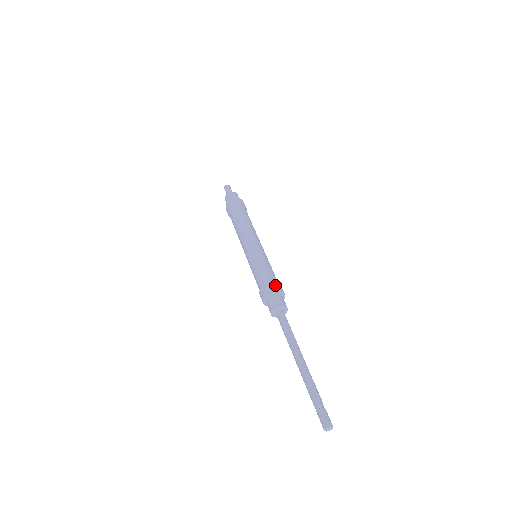
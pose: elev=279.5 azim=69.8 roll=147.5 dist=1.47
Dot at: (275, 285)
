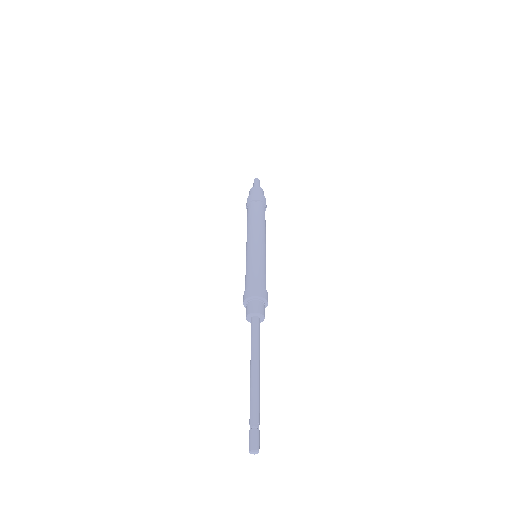
Dot at: (262, 290)
